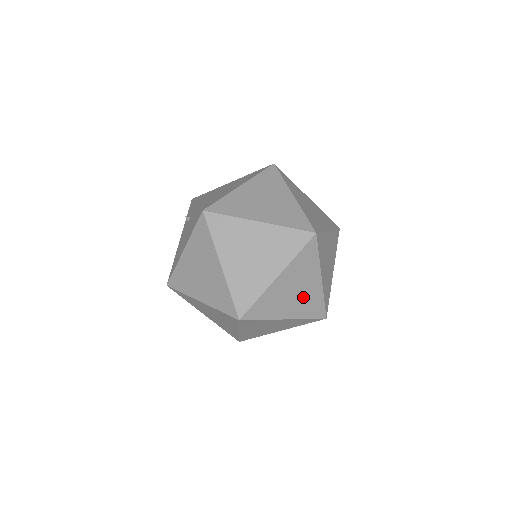
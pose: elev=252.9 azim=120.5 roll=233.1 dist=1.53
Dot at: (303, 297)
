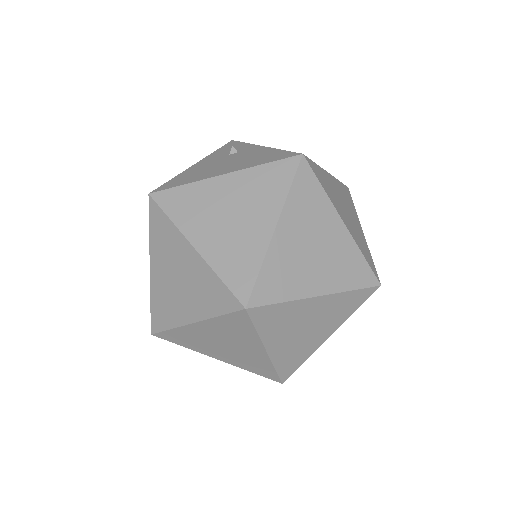
Dot at: (301, 341)
